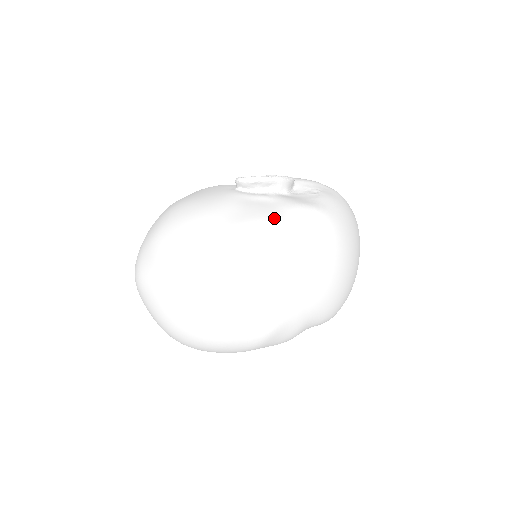
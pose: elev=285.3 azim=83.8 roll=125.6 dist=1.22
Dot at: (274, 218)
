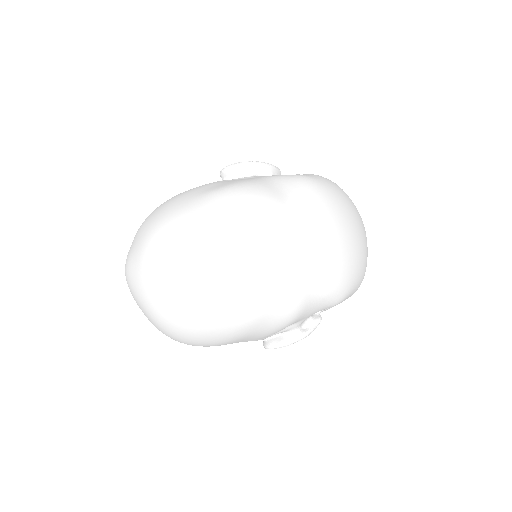
Dot at: (253, 181)
